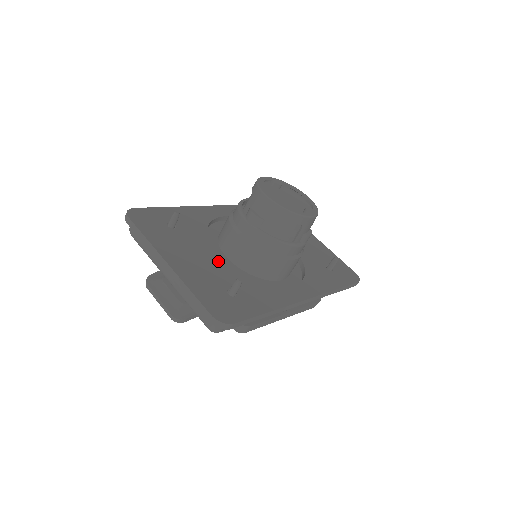
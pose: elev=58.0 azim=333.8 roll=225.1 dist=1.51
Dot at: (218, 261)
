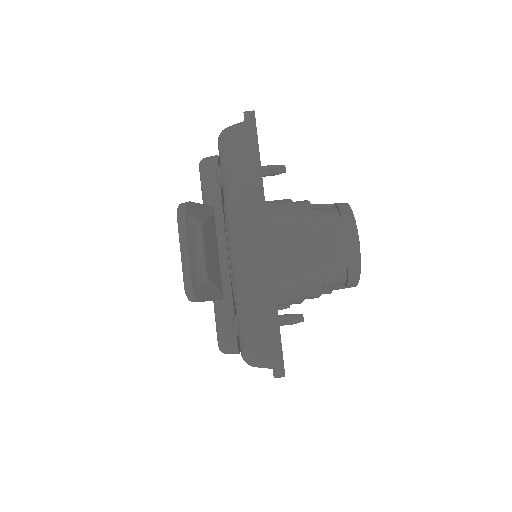
Dot at: occluded
